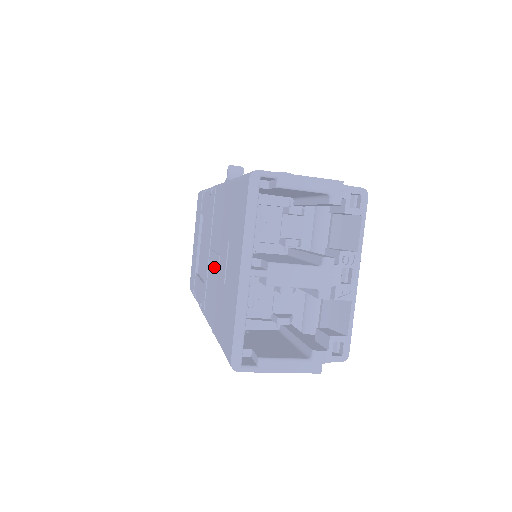
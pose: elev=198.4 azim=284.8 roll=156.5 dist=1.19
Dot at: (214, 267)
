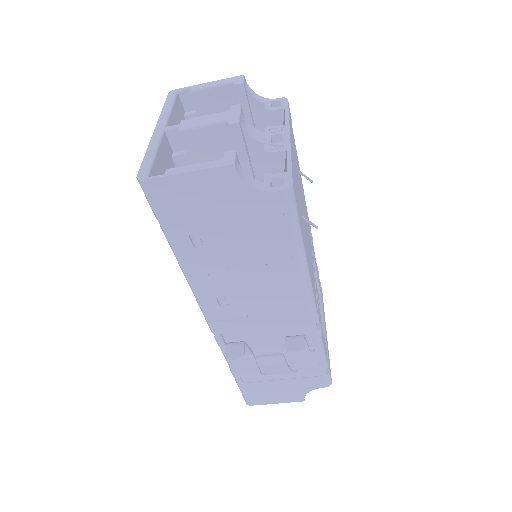
Dot at: occluded
